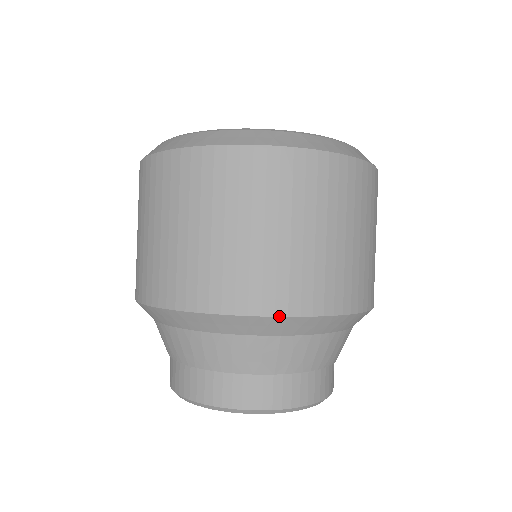
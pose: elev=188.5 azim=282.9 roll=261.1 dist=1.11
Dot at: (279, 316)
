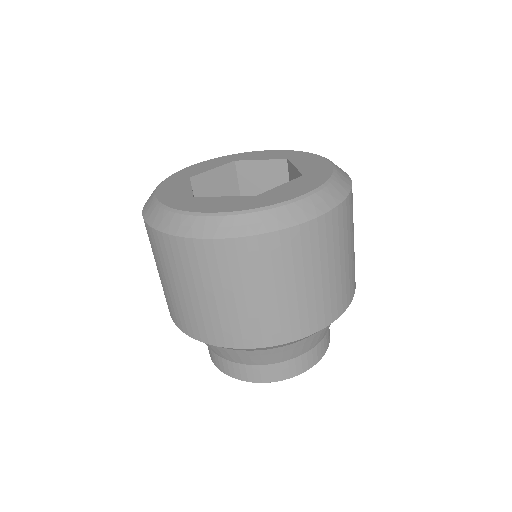
Dot at: (220, 346)
